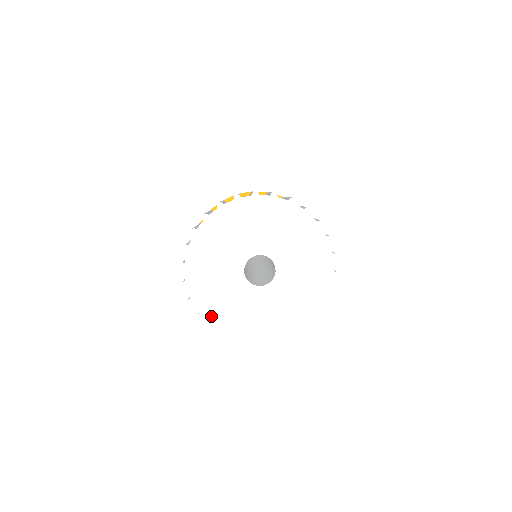
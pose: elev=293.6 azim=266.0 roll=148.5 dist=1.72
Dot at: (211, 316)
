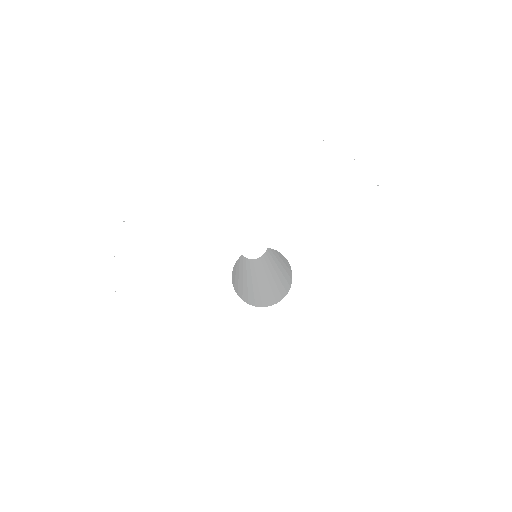
Dot at: (134, 307)
